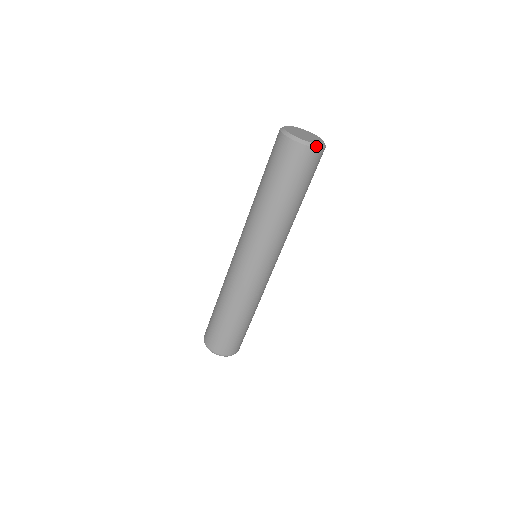
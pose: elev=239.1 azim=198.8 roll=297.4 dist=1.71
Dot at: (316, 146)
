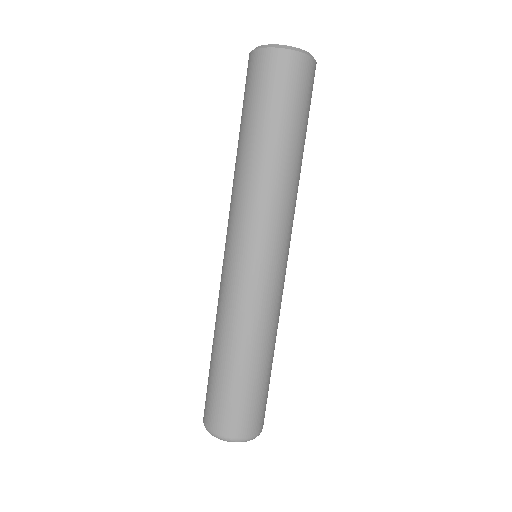
Dot at: (292, 48)
